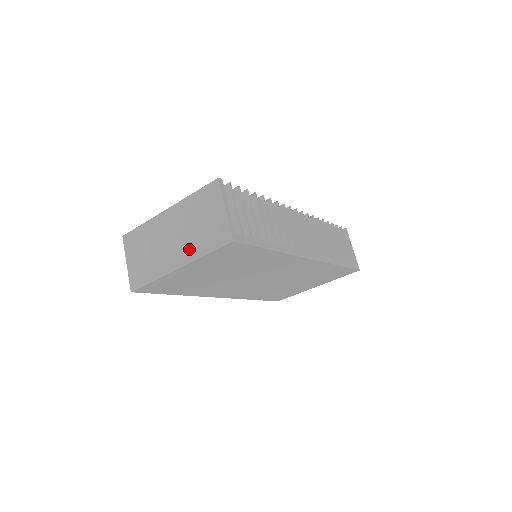
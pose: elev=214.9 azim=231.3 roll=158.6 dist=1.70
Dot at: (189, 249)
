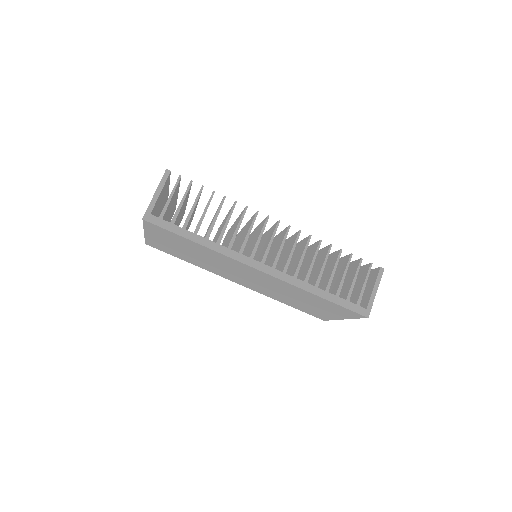
Dot at: occluded
